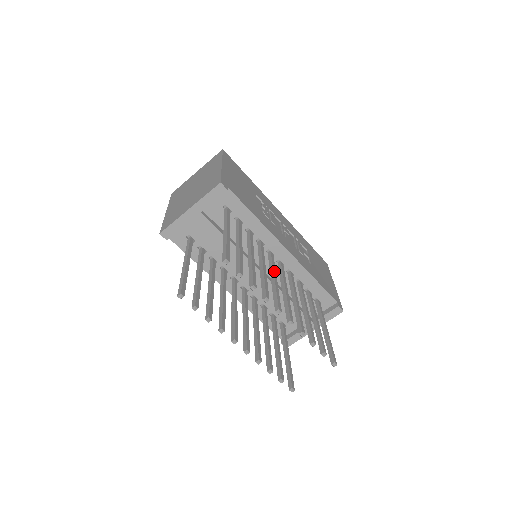
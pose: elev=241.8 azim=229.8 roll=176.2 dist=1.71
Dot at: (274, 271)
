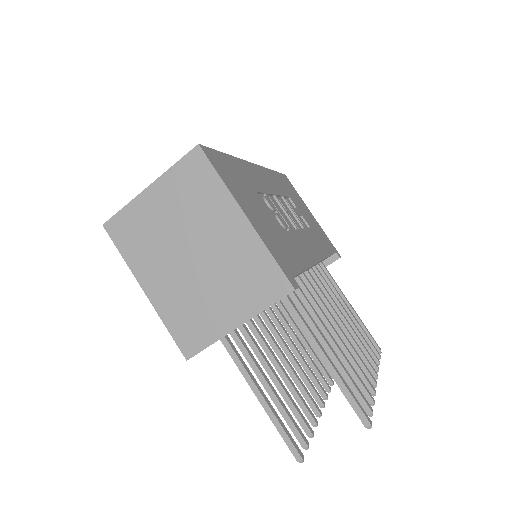
Dot at: (330, 314)
